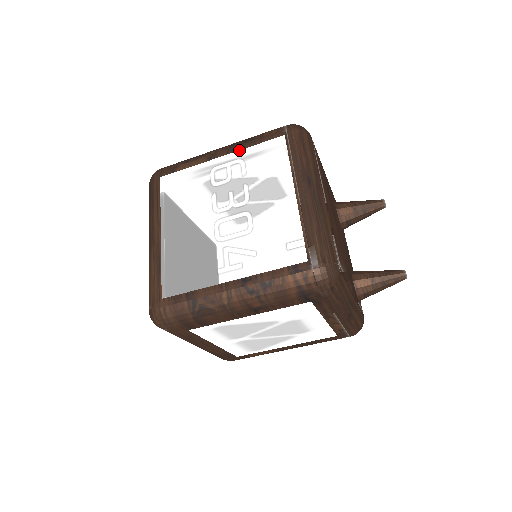
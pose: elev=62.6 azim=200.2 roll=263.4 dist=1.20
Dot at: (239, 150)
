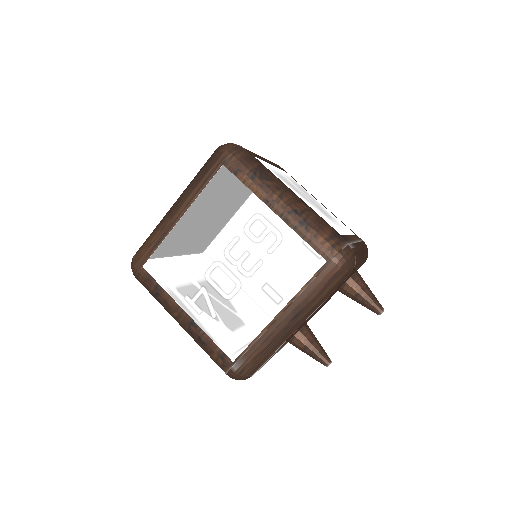
Dot at: (289, 226)
